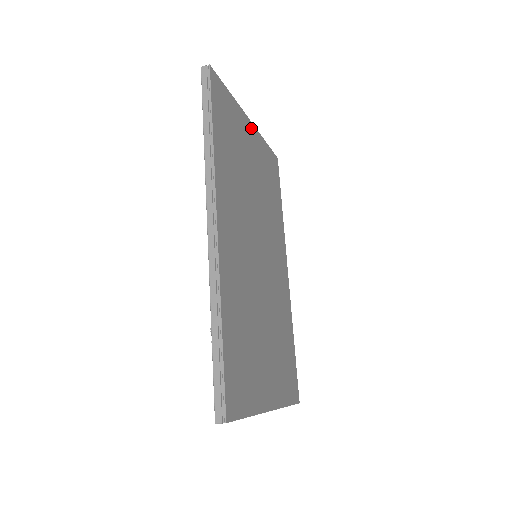
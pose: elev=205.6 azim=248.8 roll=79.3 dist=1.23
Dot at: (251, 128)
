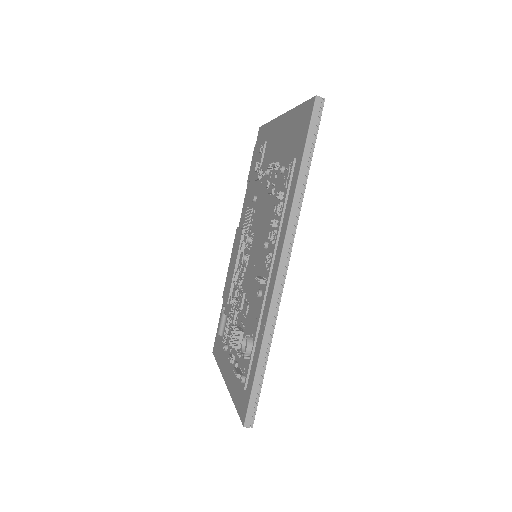
Dot at: occluded
